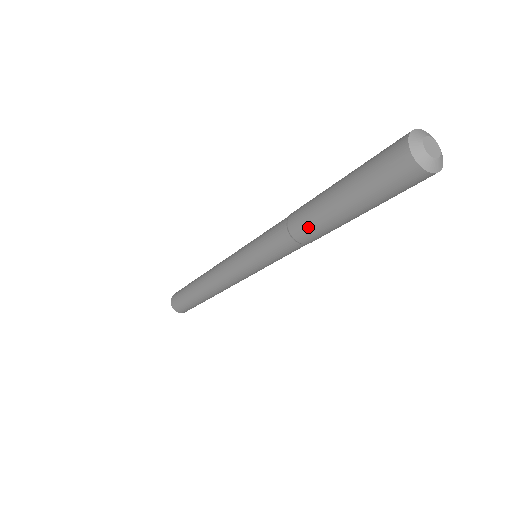
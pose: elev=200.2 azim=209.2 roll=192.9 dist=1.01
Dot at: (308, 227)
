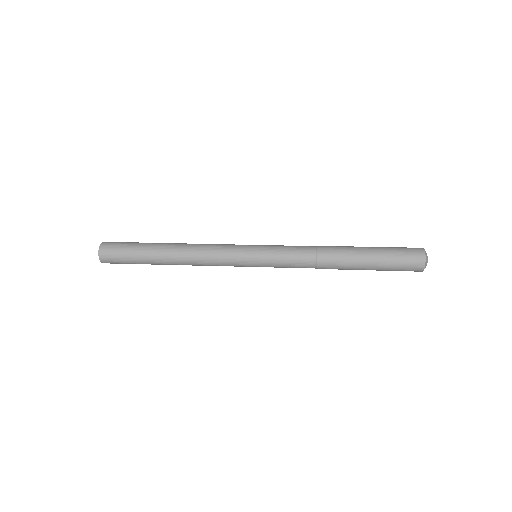
Dot at: (335, 263)
